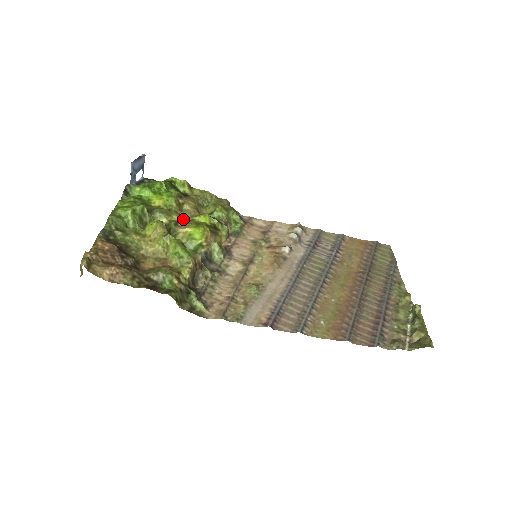
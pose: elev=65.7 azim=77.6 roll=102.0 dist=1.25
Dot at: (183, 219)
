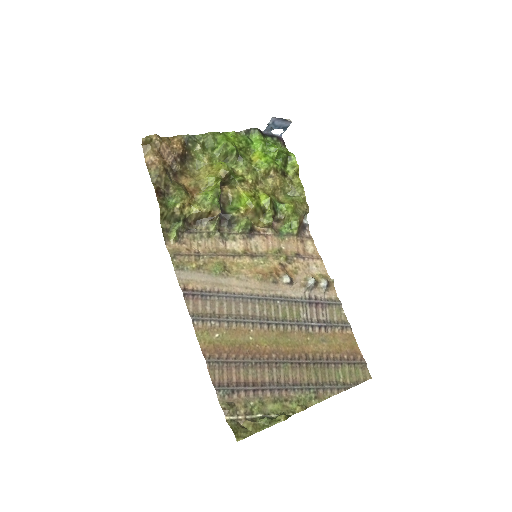
Dot at: (253, 184)
